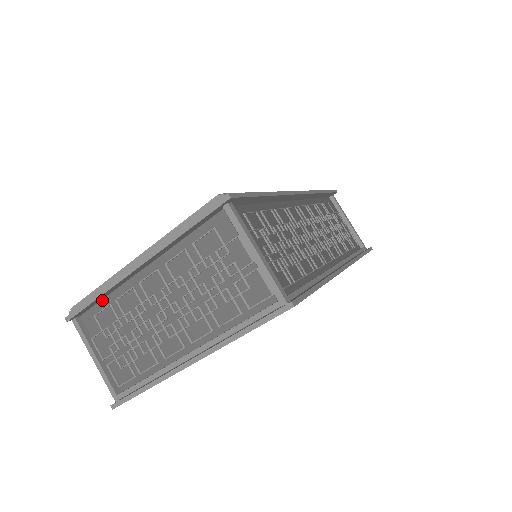
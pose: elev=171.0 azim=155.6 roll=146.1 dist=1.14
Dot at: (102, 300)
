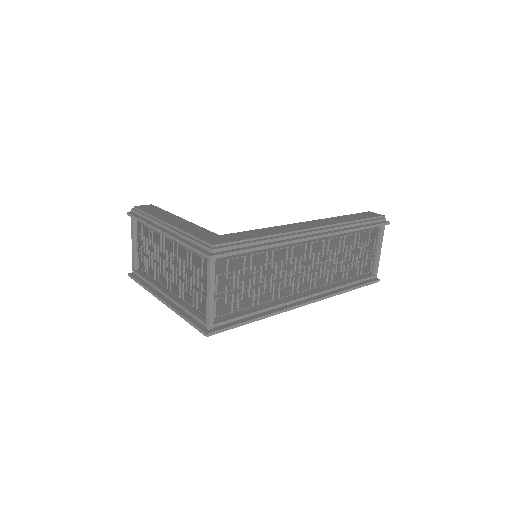
Dot at: occluded
